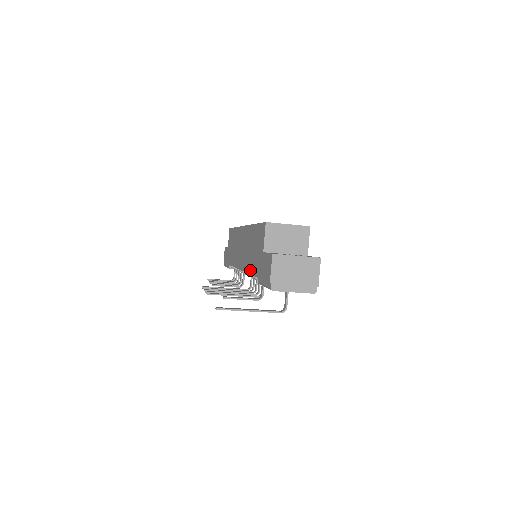
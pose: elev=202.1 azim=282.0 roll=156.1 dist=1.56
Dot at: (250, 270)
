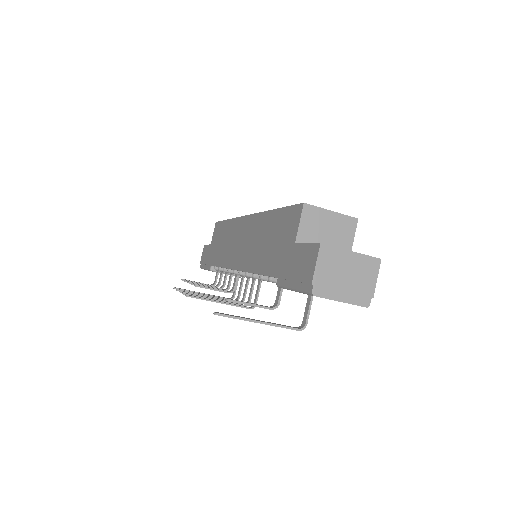
Dot at: (260, 269)
